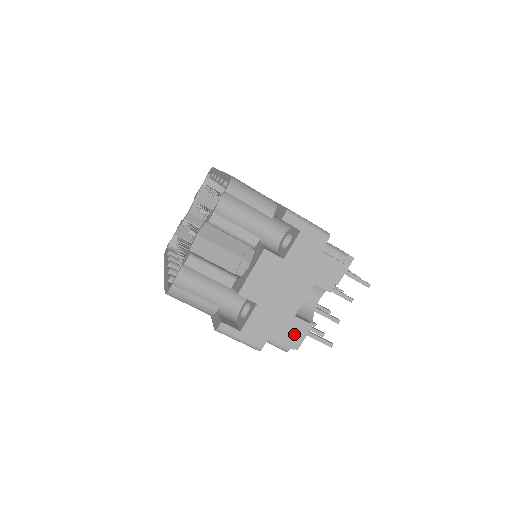
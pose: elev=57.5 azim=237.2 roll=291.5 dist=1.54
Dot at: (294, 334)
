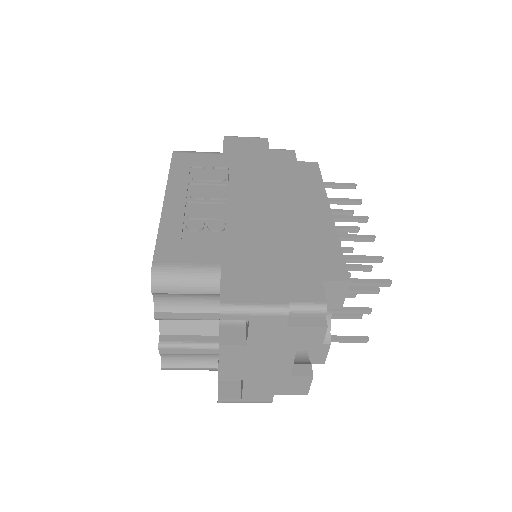
Dot at: (299, 386)
